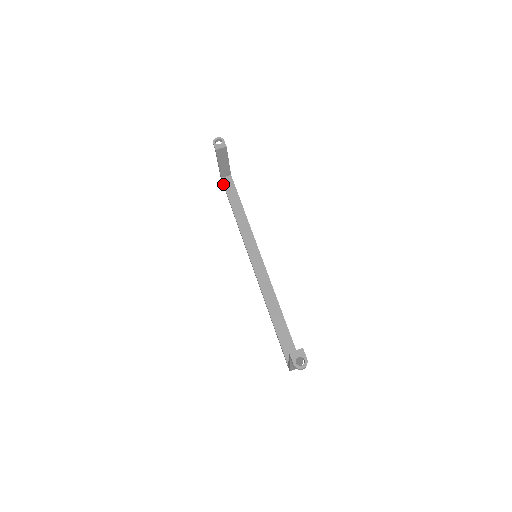
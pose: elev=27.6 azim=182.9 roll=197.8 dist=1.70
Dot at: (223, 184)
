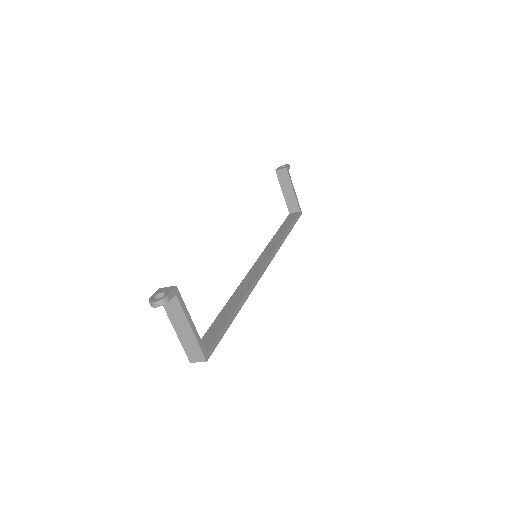
Dot at: (287, 217)
